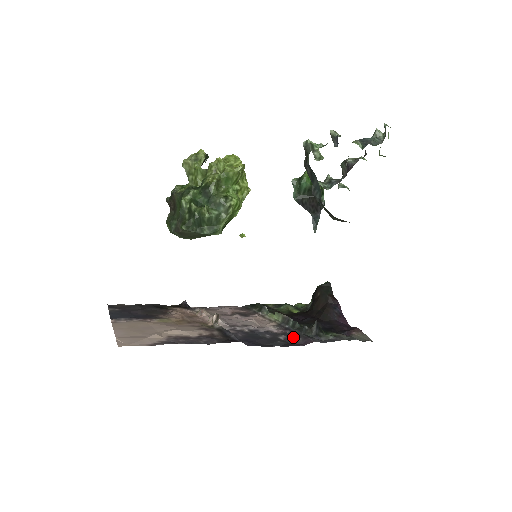
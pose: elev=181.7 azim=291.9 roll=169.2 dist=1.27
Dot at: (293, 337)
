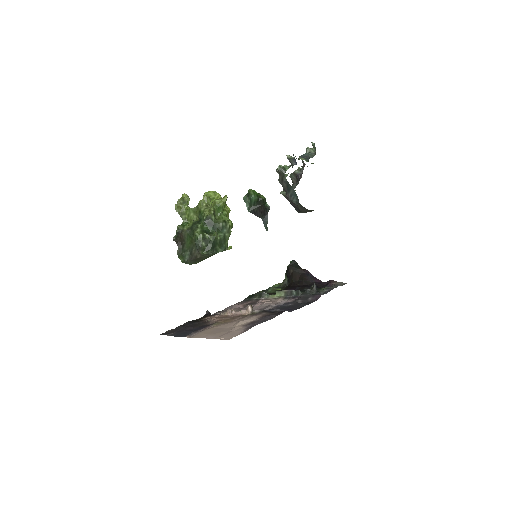
Dot at: (305, 299)
